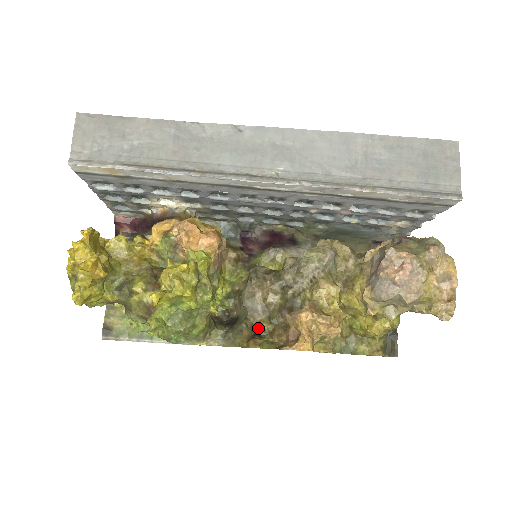
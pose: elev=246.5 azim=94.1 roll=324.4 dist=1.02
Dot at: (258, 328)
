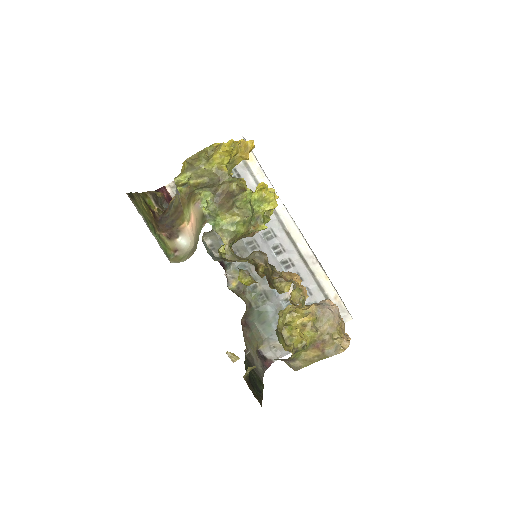
Dot at: (257, 267)
